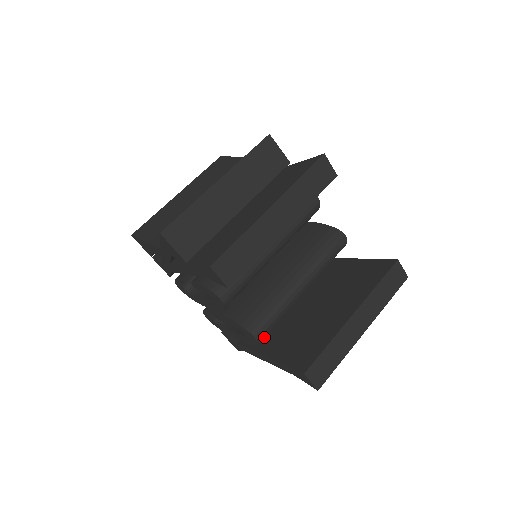
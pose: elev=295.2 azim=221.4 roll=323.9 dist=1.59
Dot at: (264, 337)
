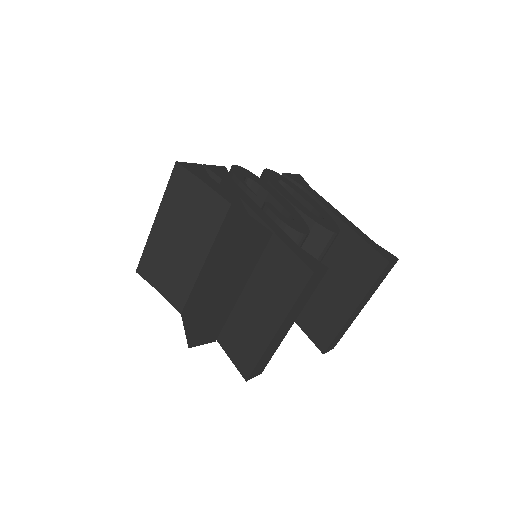
Dot at: occluded
